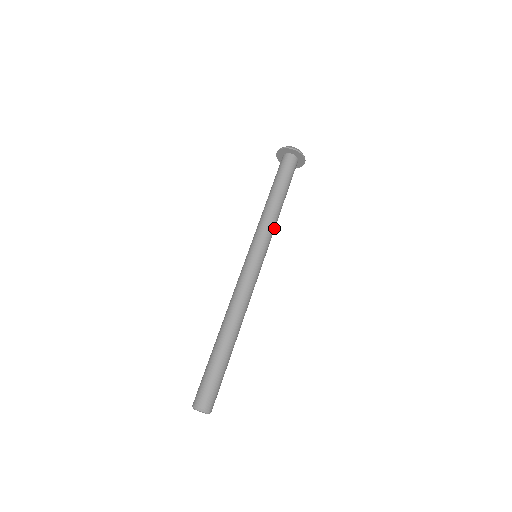
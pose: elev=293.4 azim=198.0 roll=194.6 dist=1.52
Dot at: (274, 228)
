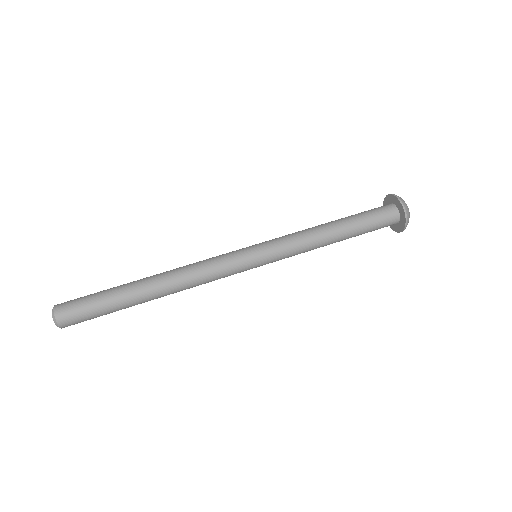
Dot at: (300, 253)
